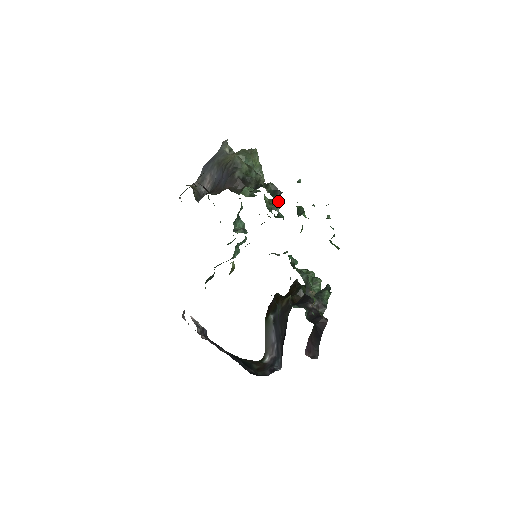
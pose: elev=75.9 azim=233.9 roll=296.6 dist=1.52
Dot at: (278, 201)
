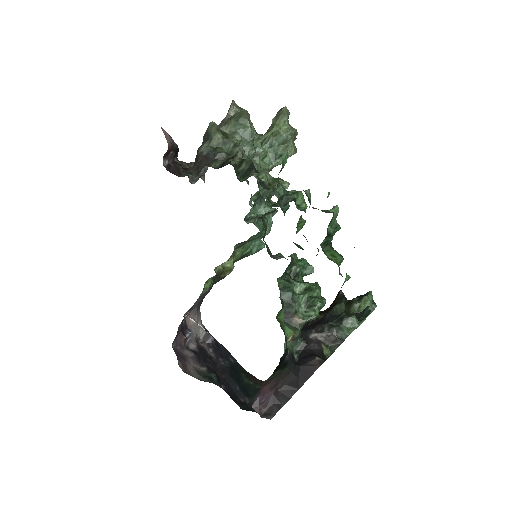
Dot at: (284, 182)
